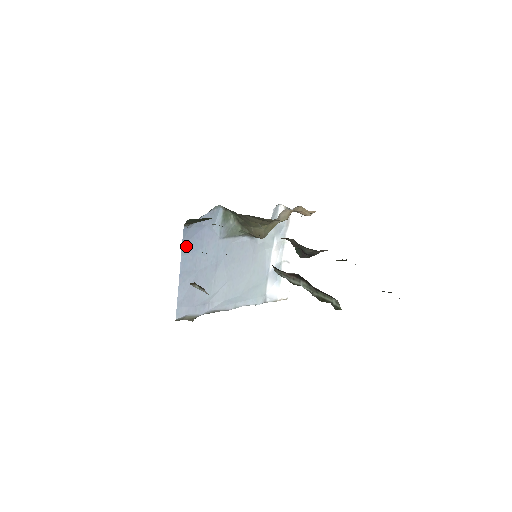
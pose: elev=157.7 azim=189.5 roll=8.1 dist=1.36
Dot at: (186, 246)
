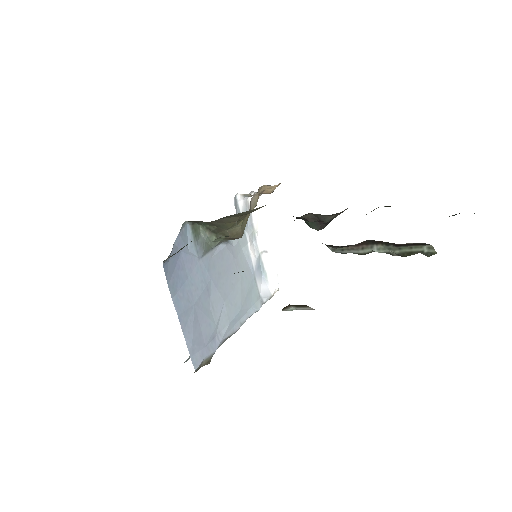
Dot at: (172, 284)
